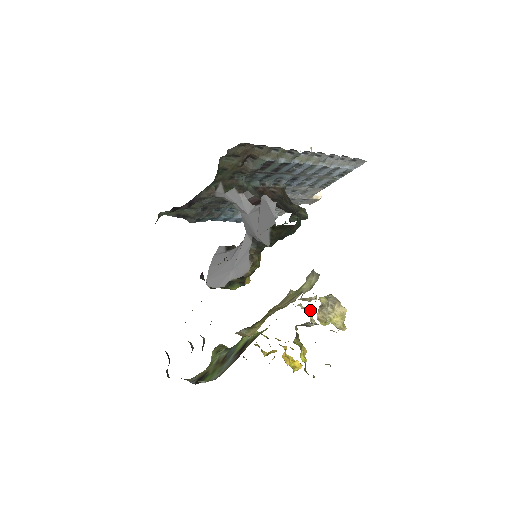
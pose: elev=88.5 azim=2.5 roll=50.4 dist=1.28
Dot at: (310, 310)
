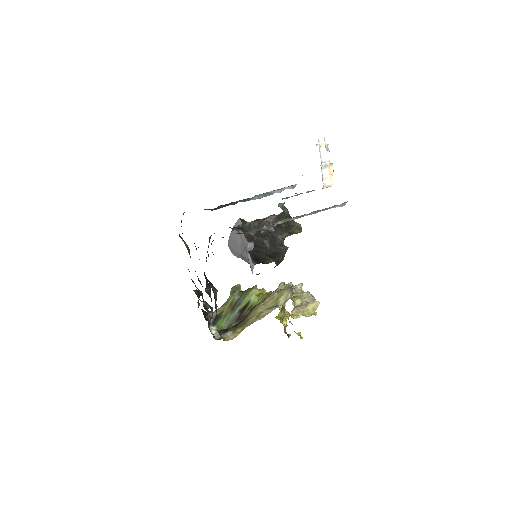
Dot at: occluded
